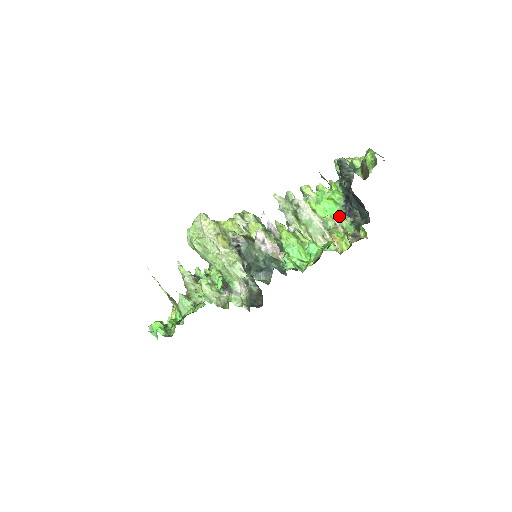
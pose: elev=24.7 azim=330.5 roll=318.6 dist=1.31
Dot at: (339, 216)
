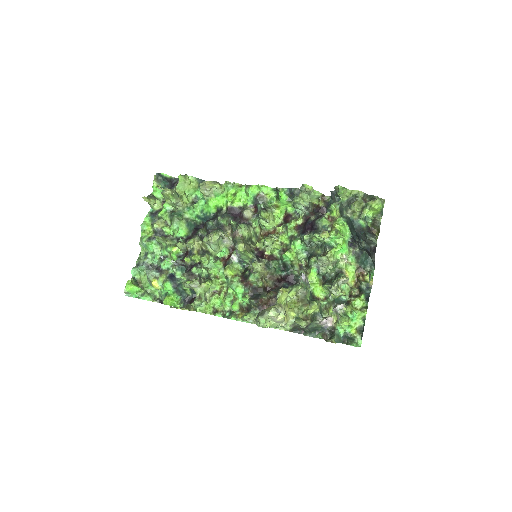
Dot at: (347, 254)
